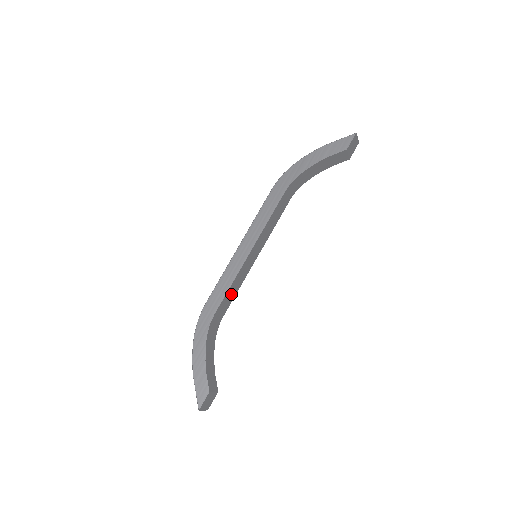
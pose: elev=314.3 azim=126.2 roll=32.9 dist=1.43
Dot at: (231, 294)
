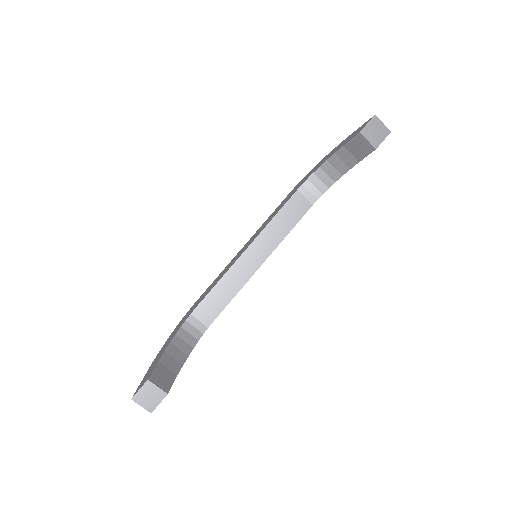
Dot at: (223, 294)
